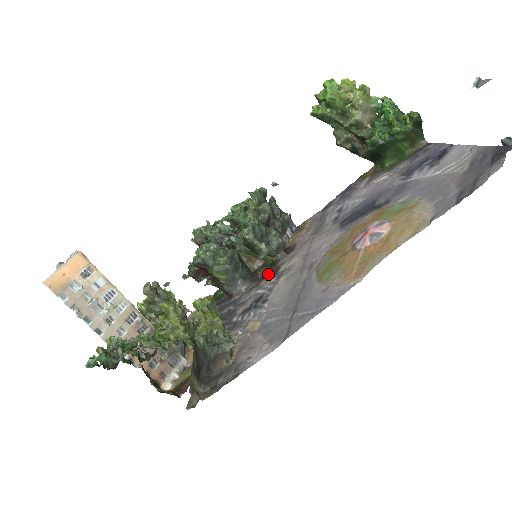
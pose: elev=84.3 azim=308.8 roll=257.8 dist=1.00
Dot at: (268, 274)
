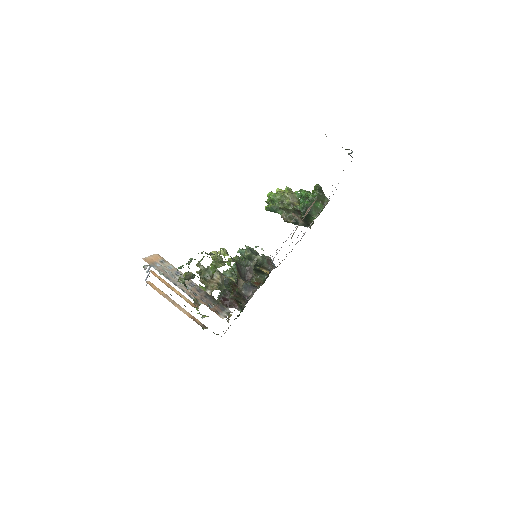
Dot at: occluded
